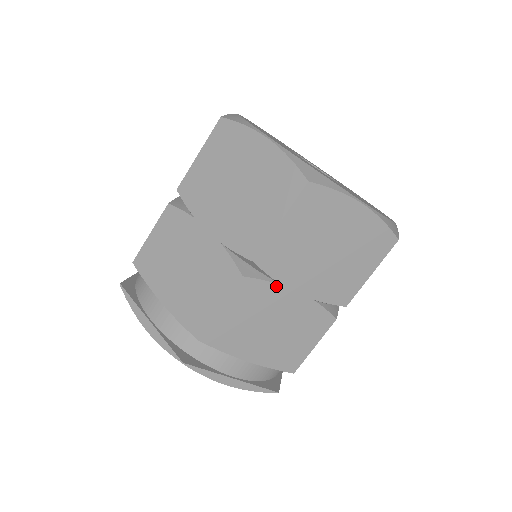
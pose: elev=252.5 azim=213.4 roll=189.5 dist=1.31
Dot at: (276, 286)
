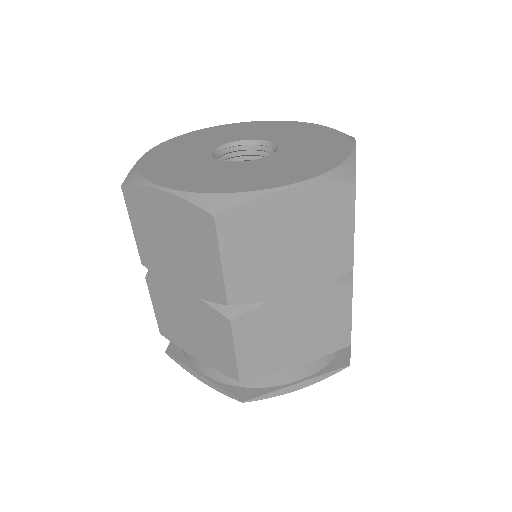
Dot at: occluded
